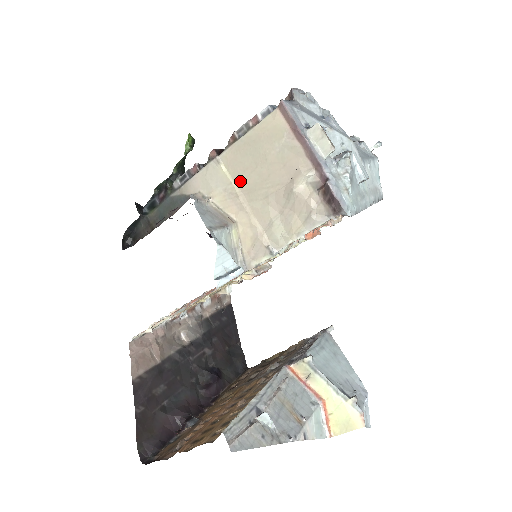
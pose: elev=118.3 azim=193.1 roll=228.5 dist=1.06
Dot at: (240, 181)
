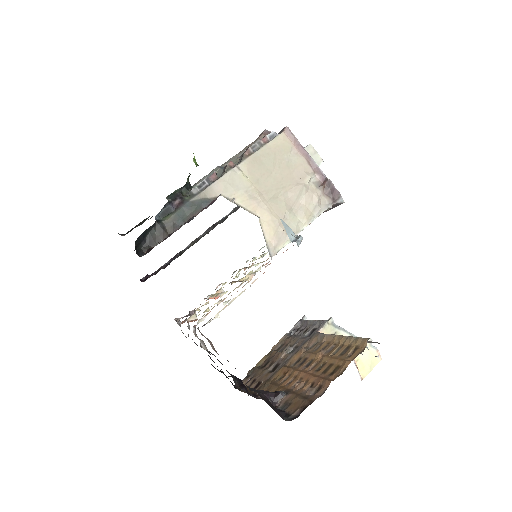
Dot at: (259, 184)
